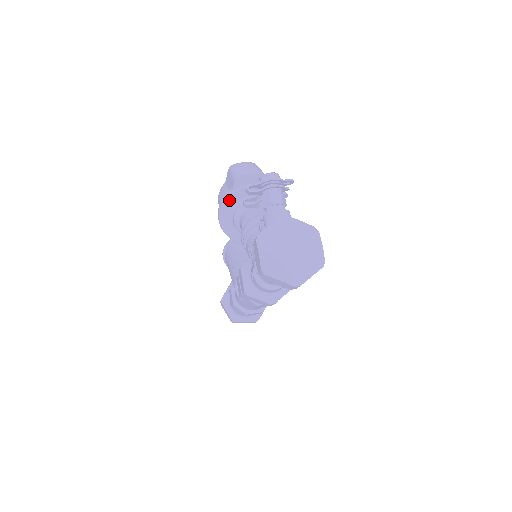
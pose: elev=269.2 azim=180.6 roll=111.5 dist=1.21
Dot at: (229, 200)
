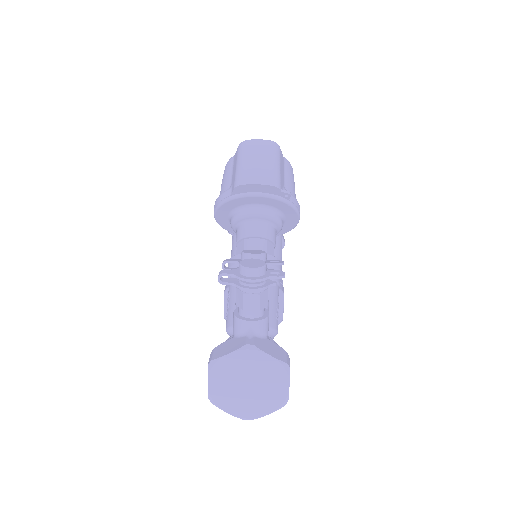
Dot at: (226, 204)
